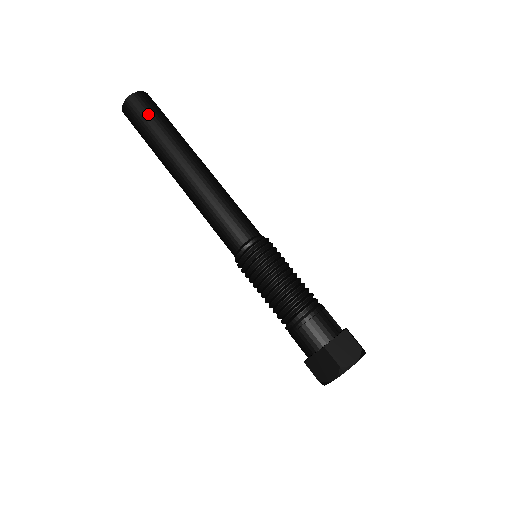
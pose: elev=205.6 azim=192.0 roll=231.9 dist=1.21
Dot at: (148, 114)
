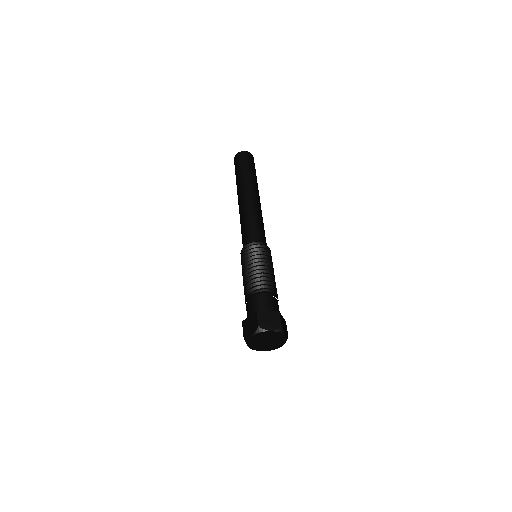
Dot at: (254, 166)
